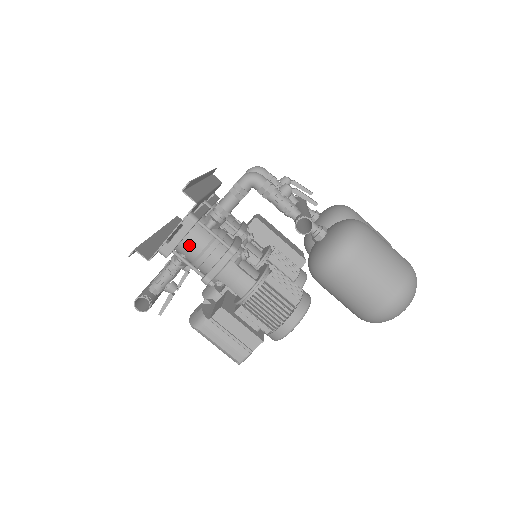
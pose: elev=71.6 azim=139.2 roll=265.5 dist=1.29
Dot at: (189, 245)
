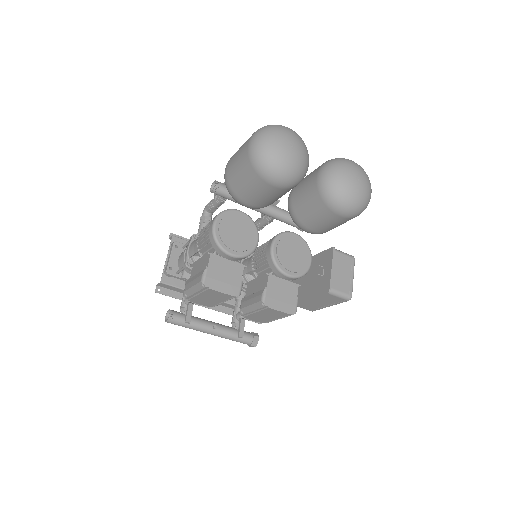
Dot at: (180, 260)
